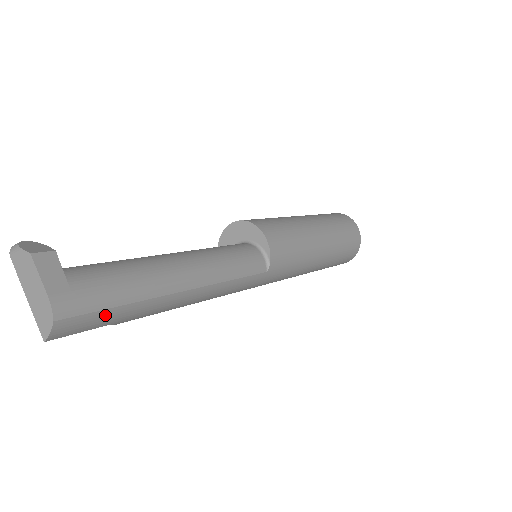
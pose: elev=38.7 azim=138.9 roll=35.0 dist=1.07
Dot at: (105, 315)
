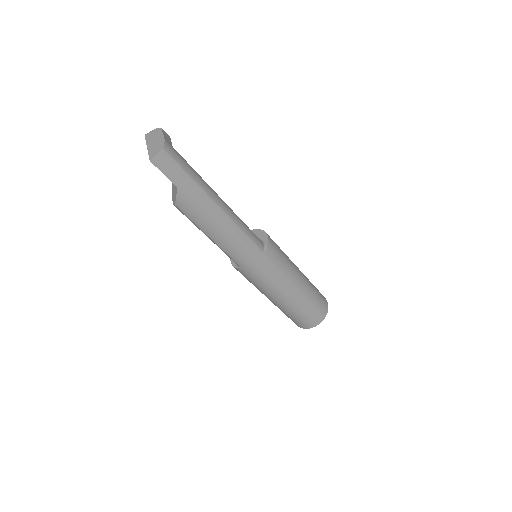
Dot at: (181, 173)
